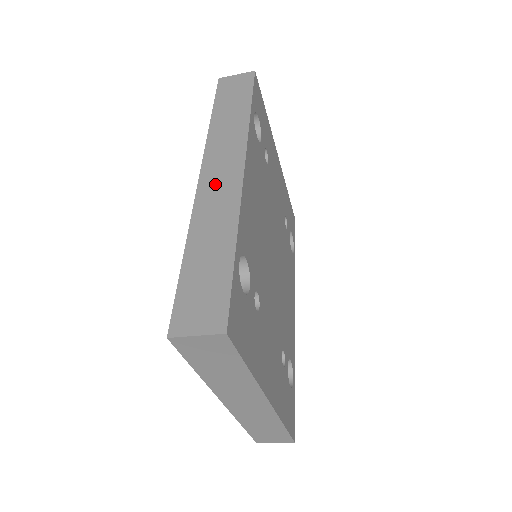
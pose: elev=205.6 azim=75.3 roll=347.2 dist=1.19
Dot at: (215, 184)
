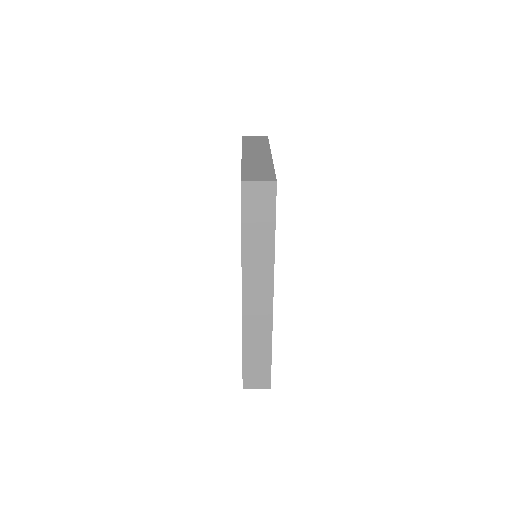
Dot at: (254, 307)
